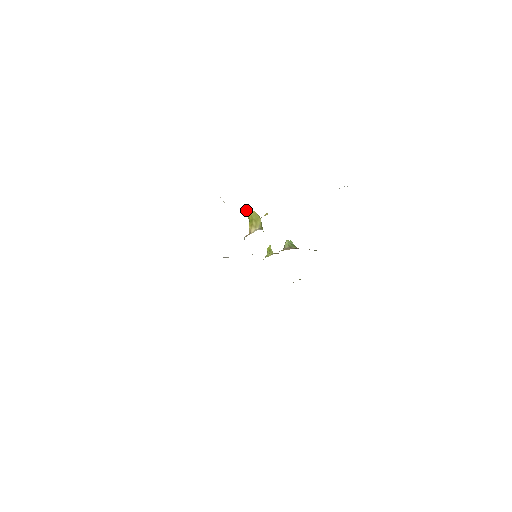
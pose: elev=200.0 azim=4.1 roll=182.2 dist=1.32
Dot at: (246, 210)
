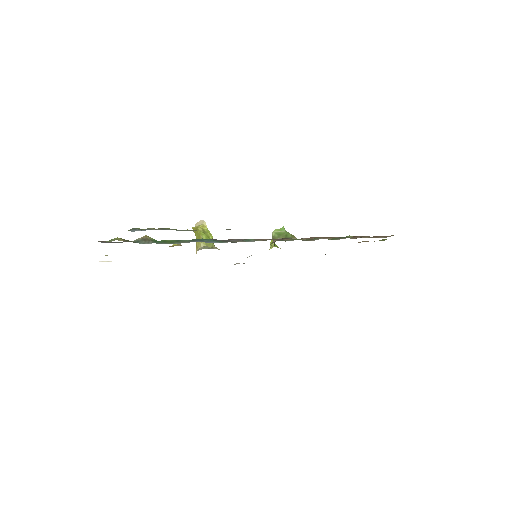
Dot at: (194, 229)
